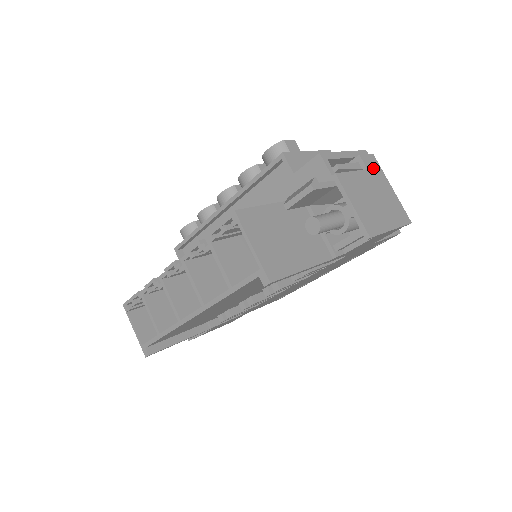
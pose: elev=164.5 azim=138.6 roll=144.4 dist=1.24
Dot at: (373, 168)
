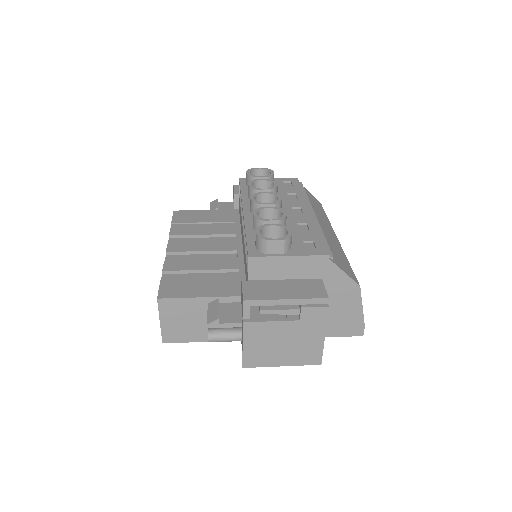
Dot at: (312, 319)
